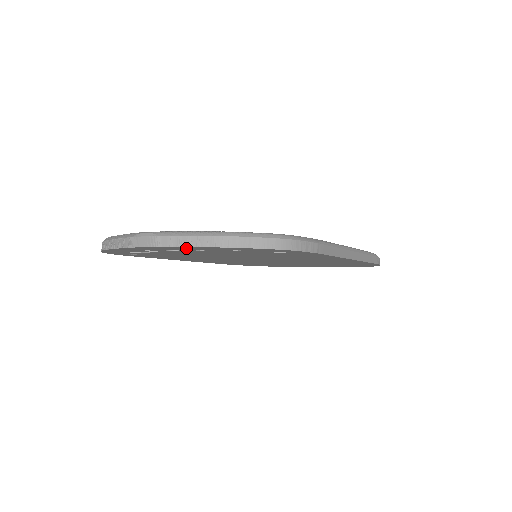
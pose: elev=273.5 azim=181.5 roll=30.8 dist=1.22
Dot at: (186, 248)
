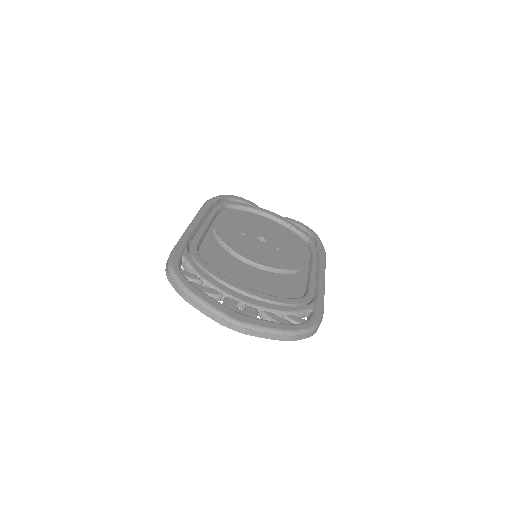
Dot at: occluded
